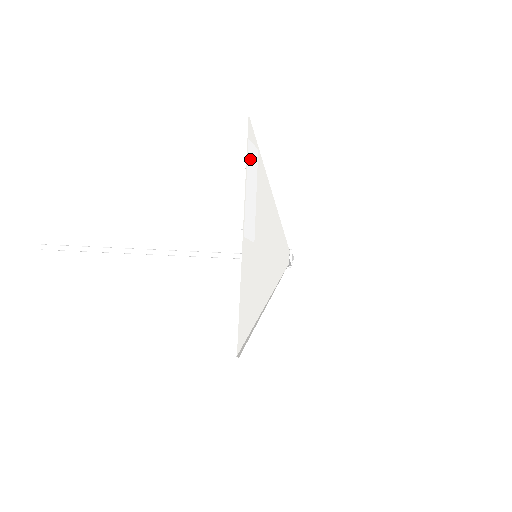
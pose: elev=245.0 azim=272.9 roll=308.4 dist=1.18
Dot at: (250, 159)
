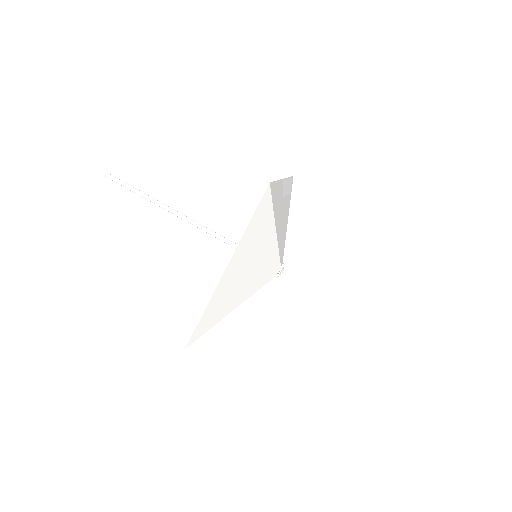
Dot at: (290, 182)
